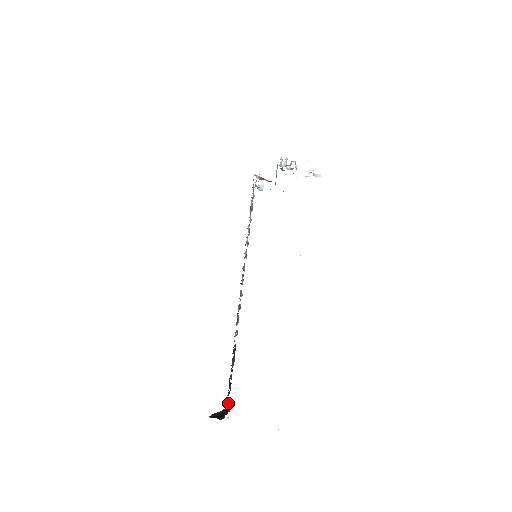
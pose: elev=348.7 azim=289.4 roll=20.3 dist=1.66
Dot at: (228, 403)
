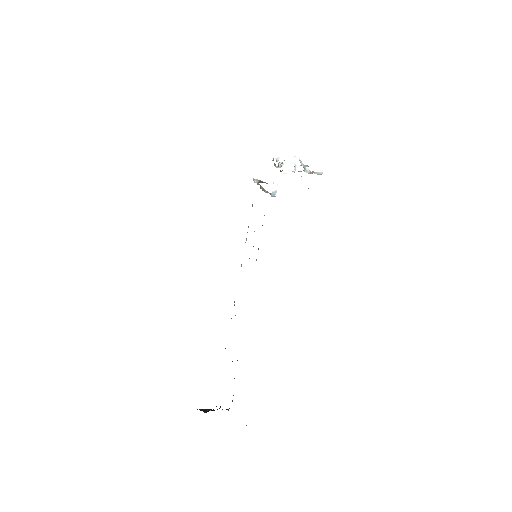
Dot at: occluded
